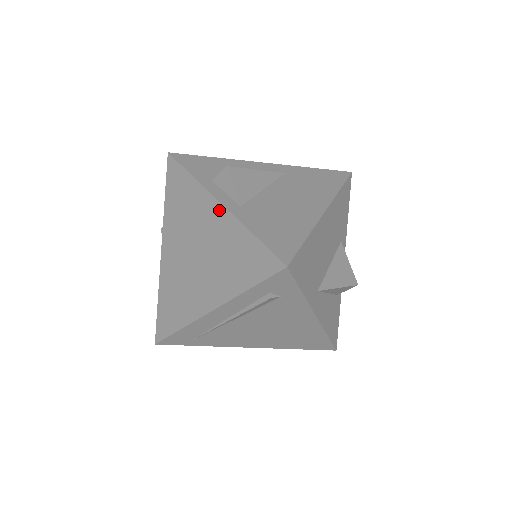
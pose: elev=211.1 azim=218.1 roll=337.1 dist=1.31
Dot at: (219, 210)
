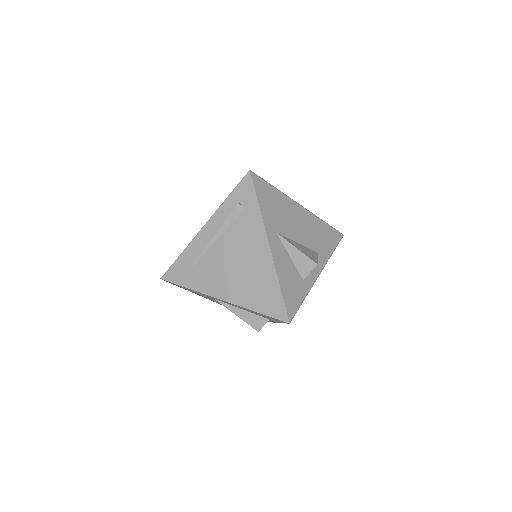
Dot at: occluded
